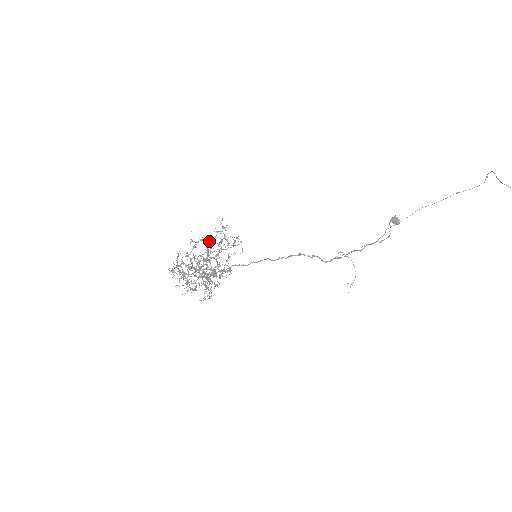
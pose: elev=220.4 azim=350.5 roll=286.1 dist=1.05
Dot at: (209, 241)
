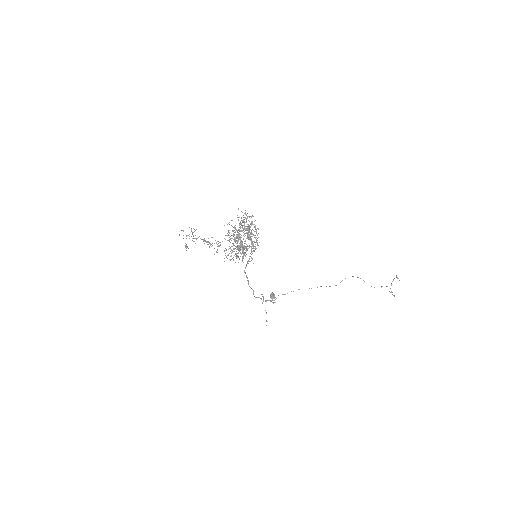
Dot at: occluded
